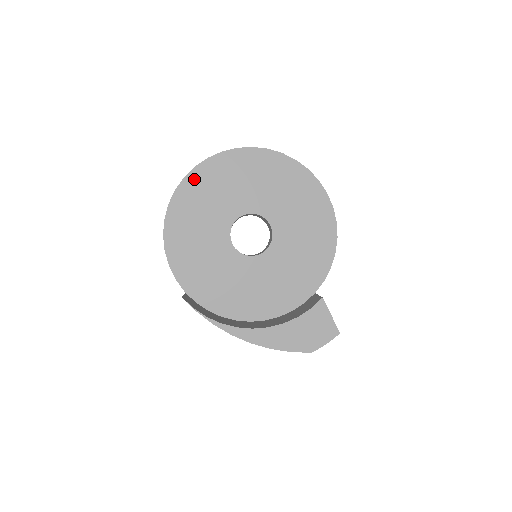
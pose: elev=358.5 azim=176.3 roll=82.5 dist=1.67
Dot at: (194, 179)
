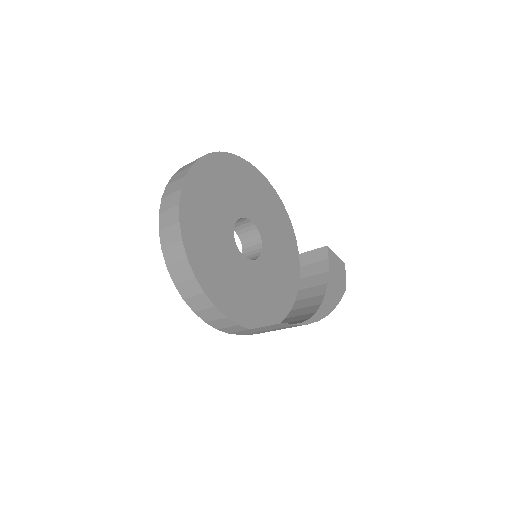
Dot at: (187, 217)
